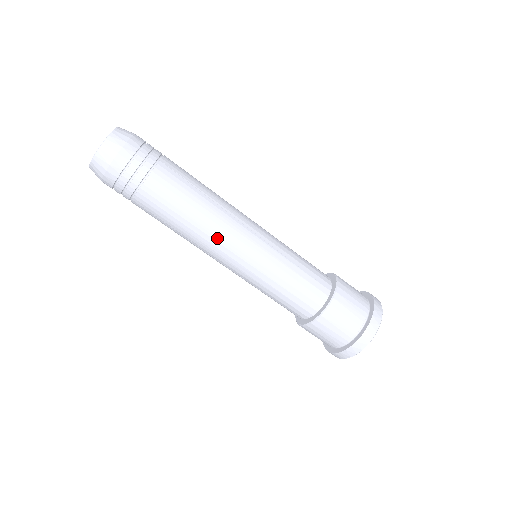
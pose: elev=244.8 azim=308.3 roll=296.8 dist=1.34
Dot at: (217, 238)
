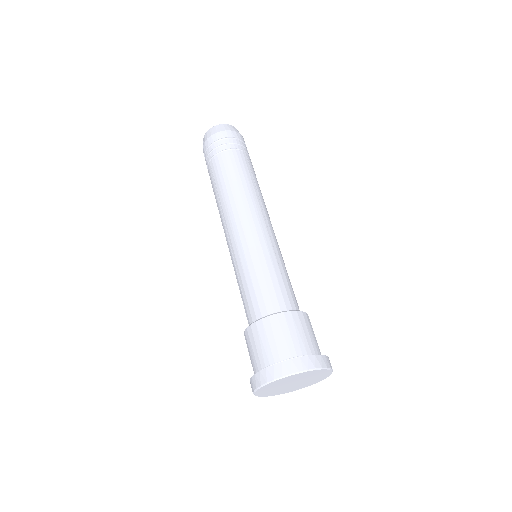
Dot at: (239, 208)
